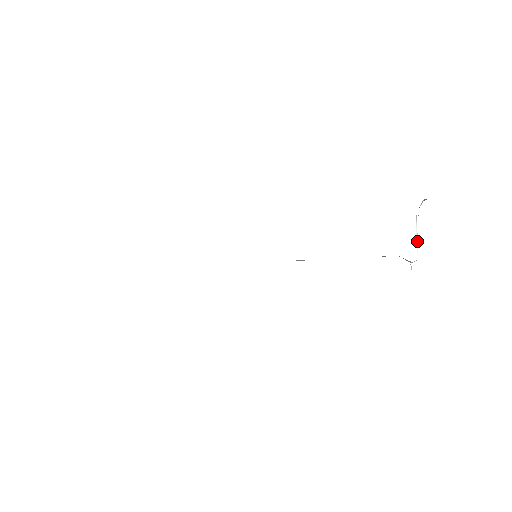
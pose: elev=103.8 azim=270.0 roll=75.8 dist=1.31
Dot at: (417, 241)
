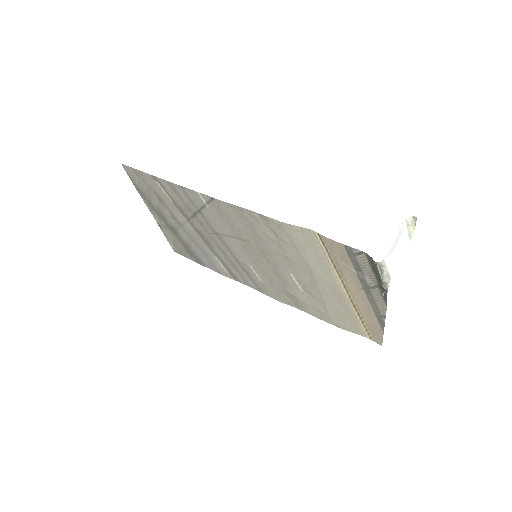
Dot at: (395, 260)
